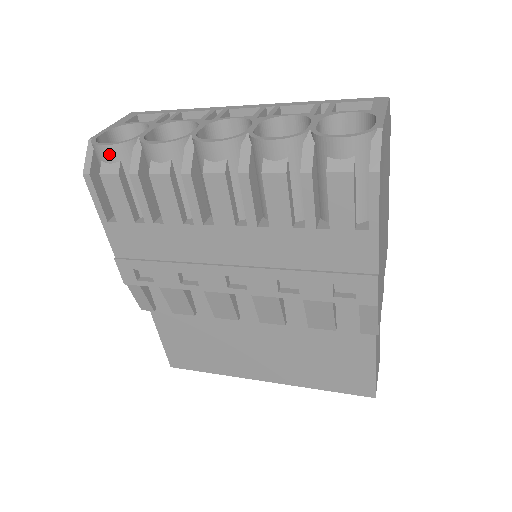
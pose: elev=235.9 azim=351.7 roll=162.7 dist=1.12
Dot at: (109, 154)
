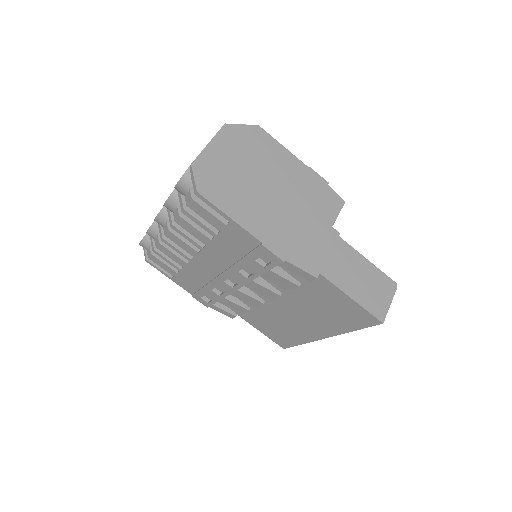
Dot at: (144, 246)
